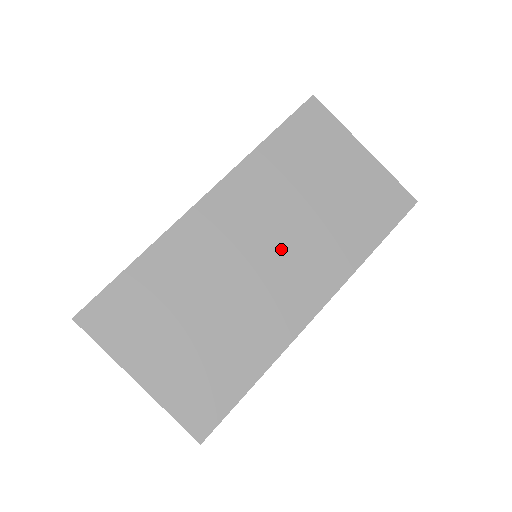
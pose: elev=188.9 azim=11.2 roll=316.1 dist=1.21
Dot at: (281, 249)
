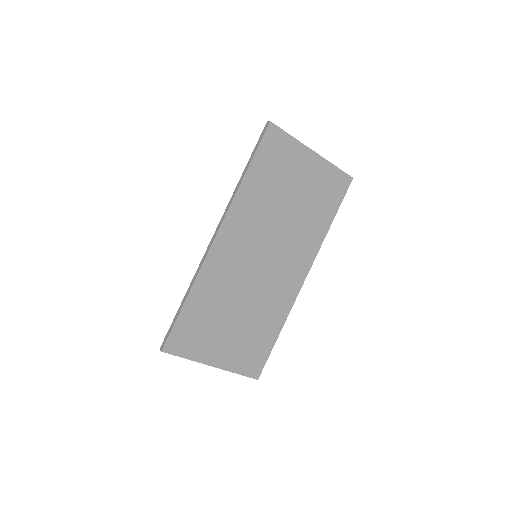
Dot at: (275, 250)
